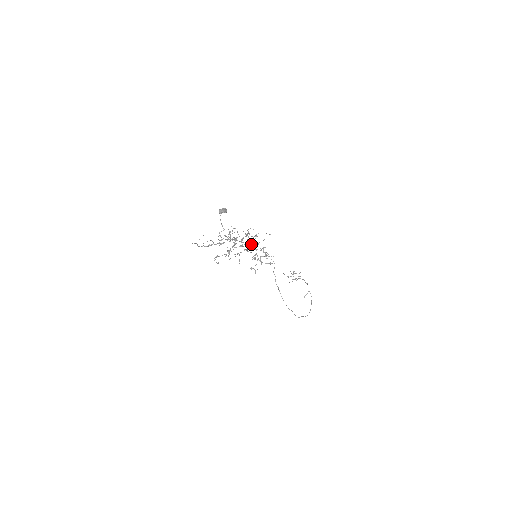
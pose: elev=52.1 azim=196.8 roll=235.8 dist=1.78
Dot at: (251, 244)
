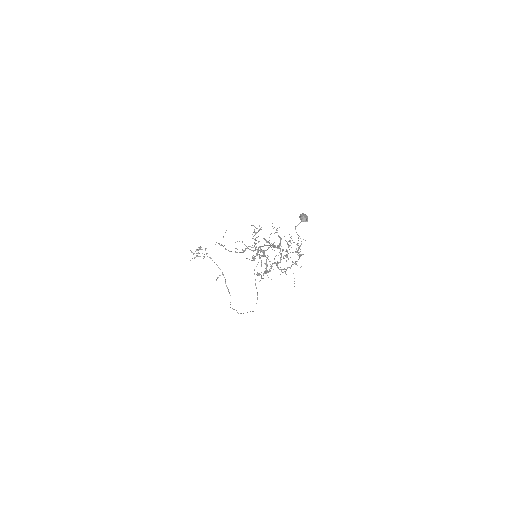
Dot at: (299, 256)
